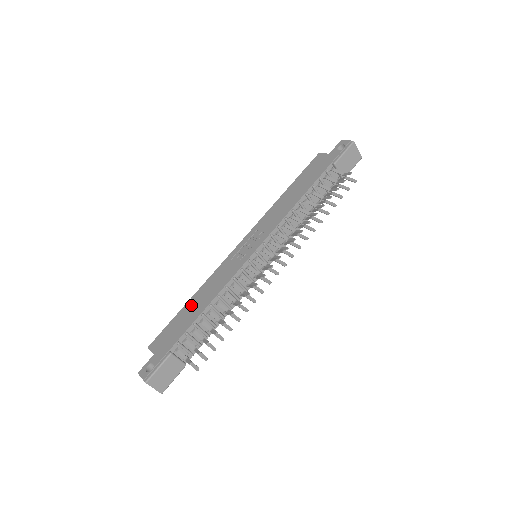
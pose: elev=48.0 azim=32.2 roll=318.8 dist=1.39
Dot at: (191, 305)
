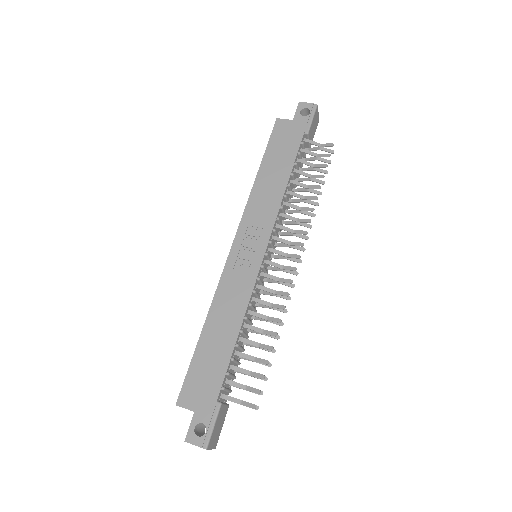
Dot at: (211, 337)
